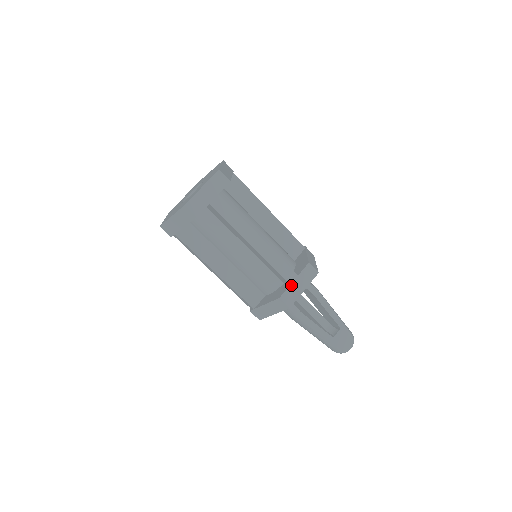
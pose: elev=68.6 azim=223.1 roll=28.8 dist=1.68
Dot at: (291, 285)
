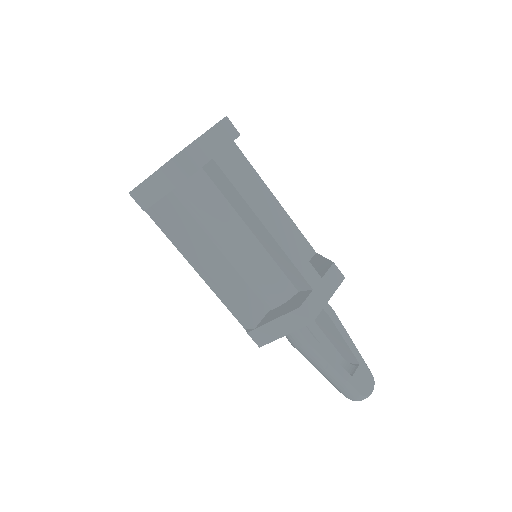
Dot at: (314, 290)
